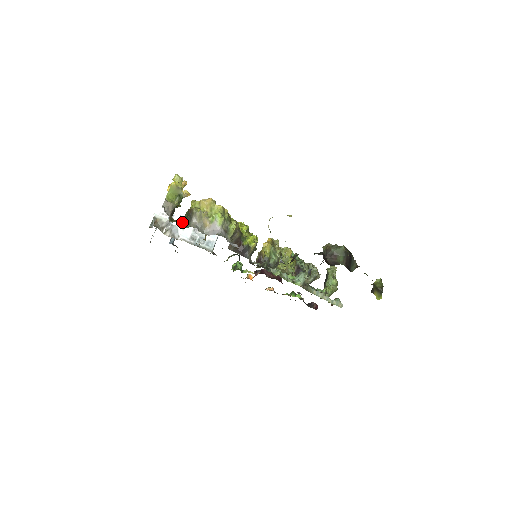
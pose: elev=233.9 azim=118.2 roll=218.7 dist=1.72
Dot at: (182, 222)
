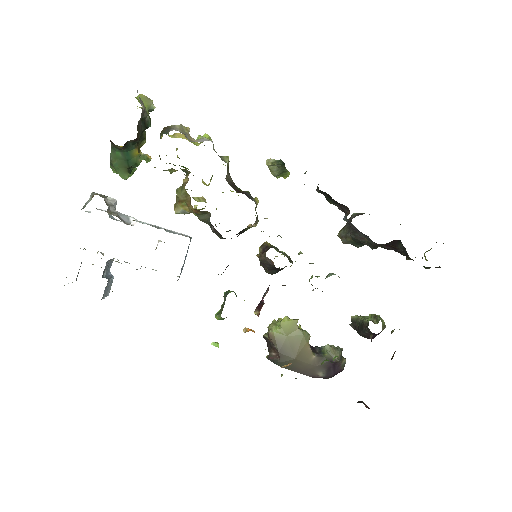
Dot at: occluded
